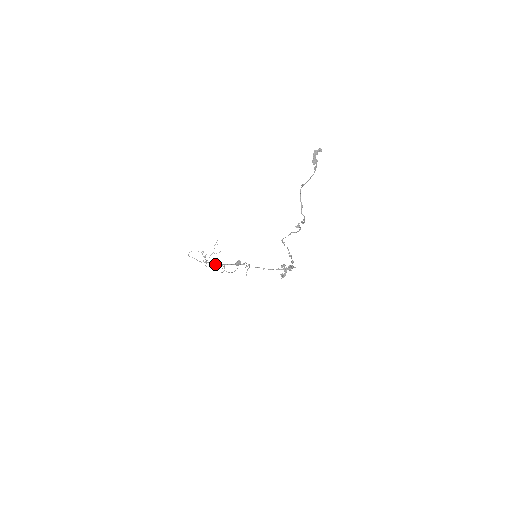
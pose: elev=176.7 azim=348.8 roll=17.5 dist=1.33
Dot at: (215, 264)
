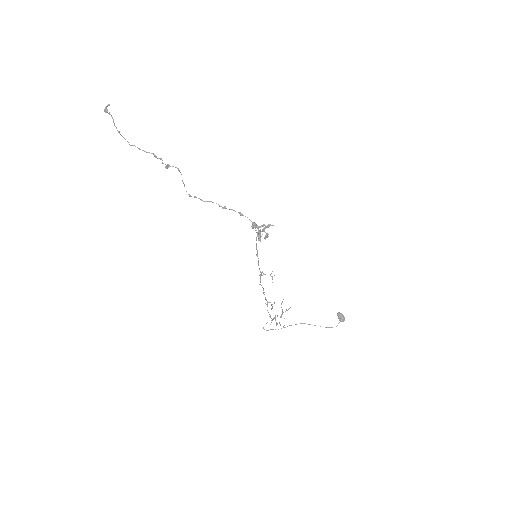
Dot at: occluded
